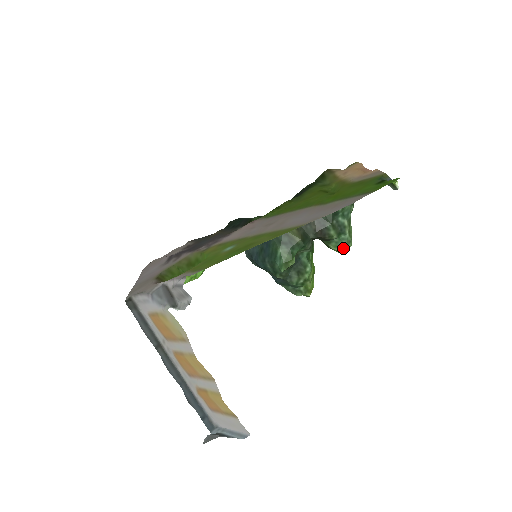
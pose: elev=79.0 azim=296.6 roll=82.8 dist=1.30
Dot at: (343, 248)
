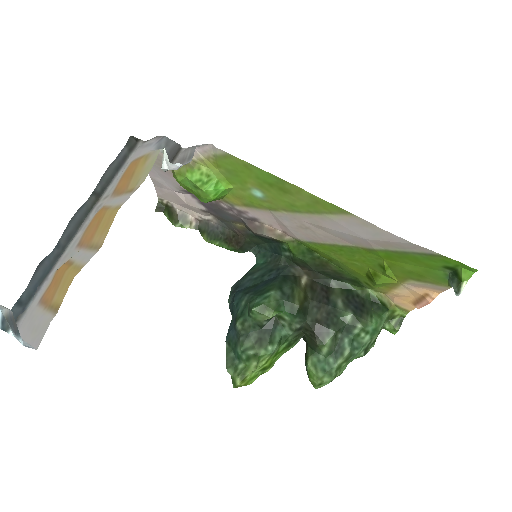
Dot at: (319, 373)
